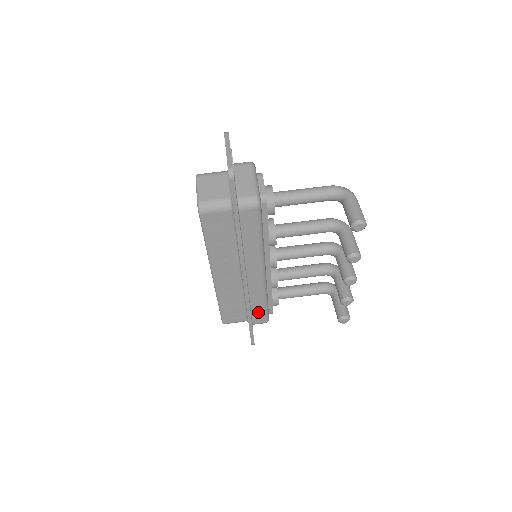
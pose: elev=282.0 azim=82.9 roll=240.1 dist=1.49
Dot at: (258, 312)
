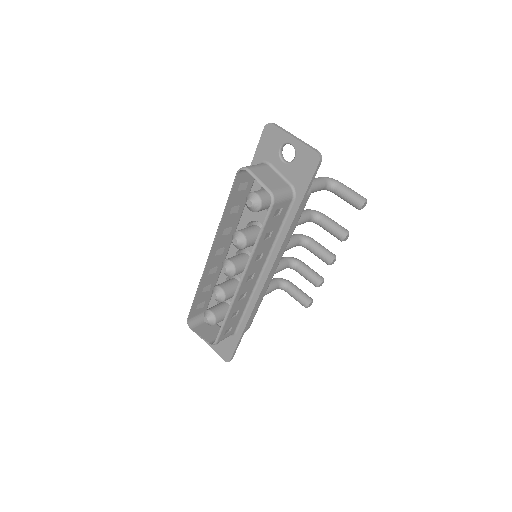
Dot at: occluded
